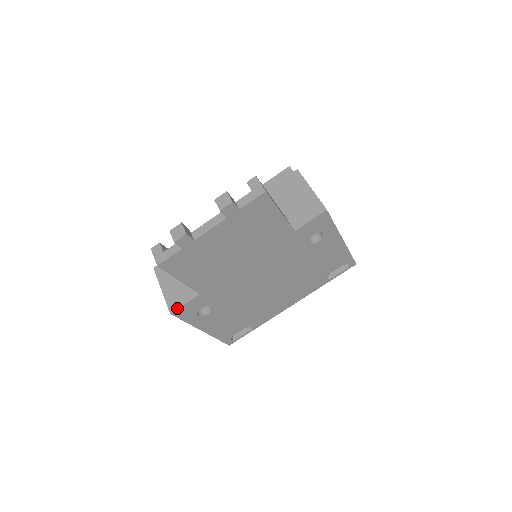
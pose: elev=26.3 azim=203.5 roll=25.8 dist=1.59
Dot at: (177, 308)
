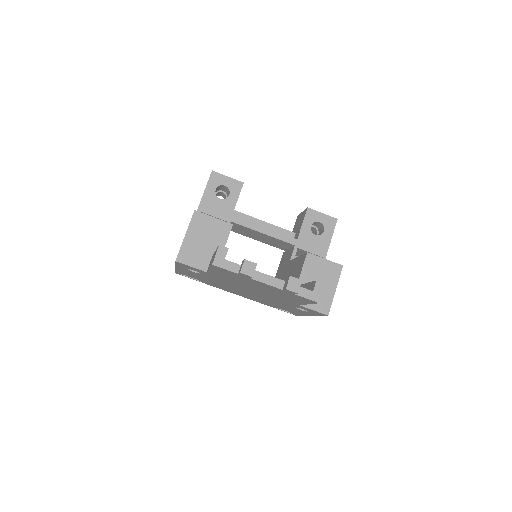
Dot at: (184, 263)
